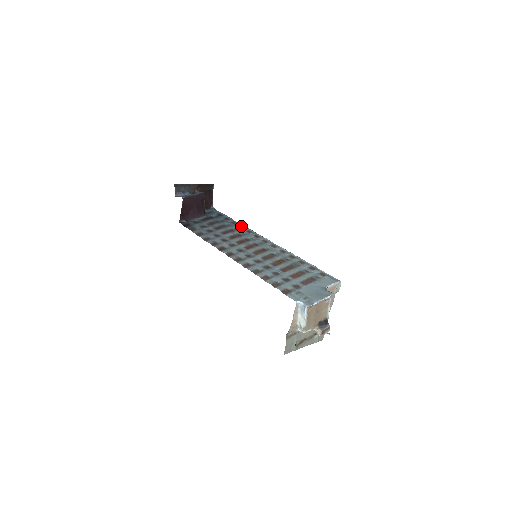
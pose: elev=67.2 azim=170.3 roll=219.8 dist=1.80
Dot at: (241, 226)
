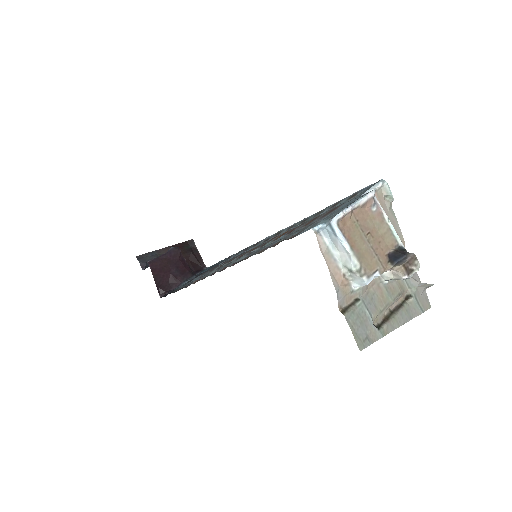
Dot at: (237, 253)
